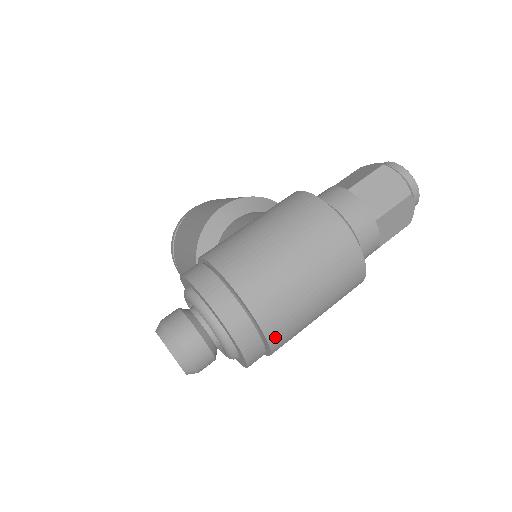
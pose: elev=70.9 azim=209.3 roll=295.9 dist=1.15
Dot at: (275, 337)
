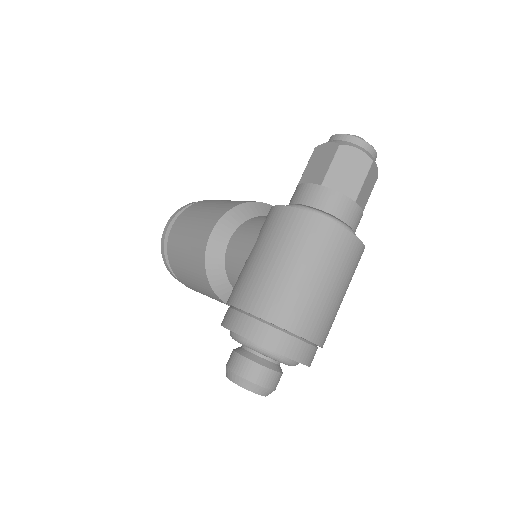
Dot at: (323, 339)
